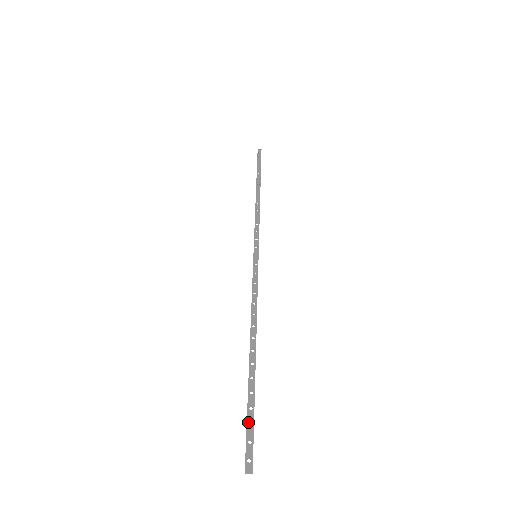
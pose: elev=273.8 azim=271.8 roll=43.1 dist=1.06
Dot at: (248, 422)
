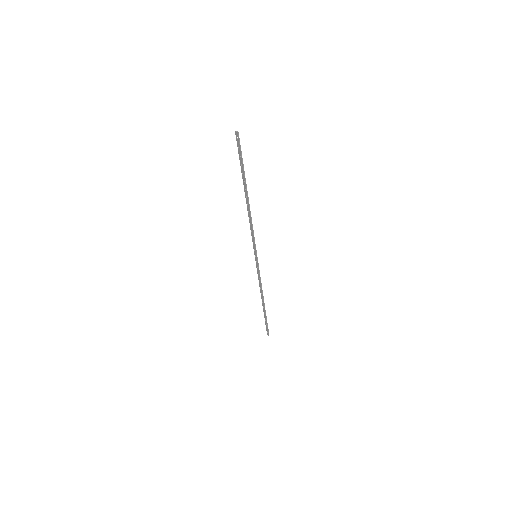
Dot at: (240, 156)
